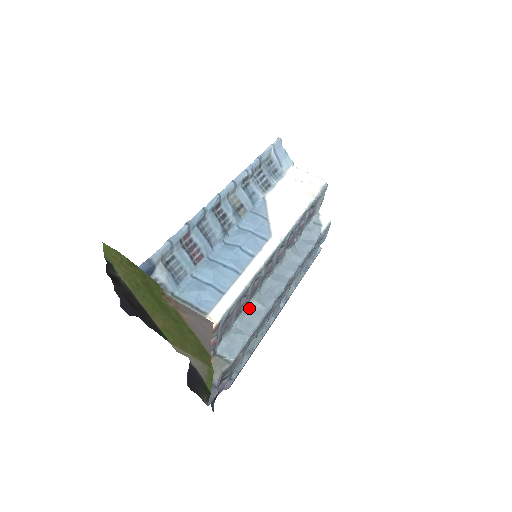
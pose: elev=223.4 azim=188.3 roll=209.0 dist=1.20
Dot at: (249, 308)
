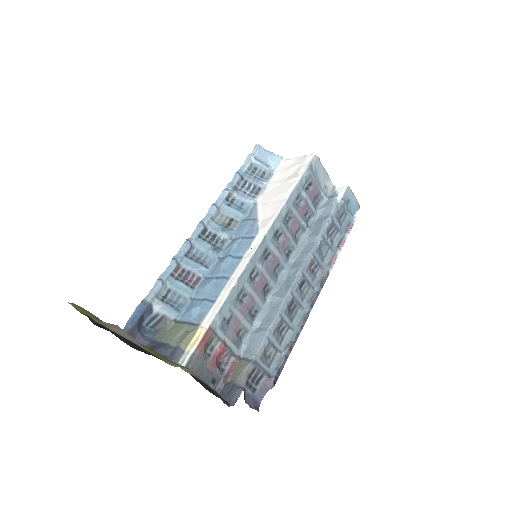
Dot at: (268, 305)
